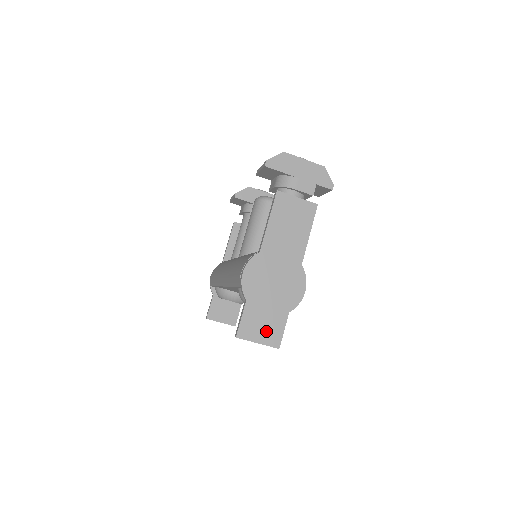
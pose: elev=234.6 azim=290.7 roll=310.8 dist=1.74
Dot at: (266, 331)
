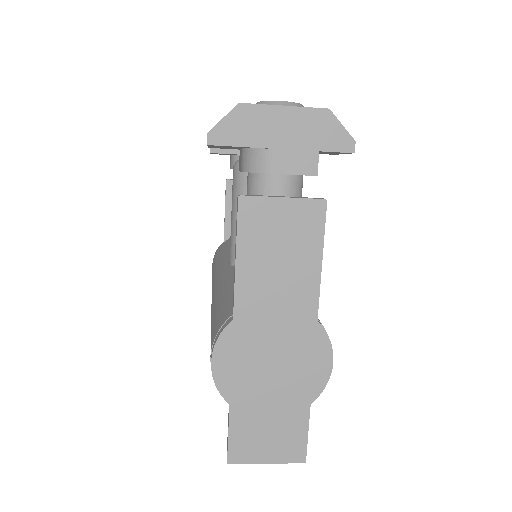
Dot at: (276, 442)
